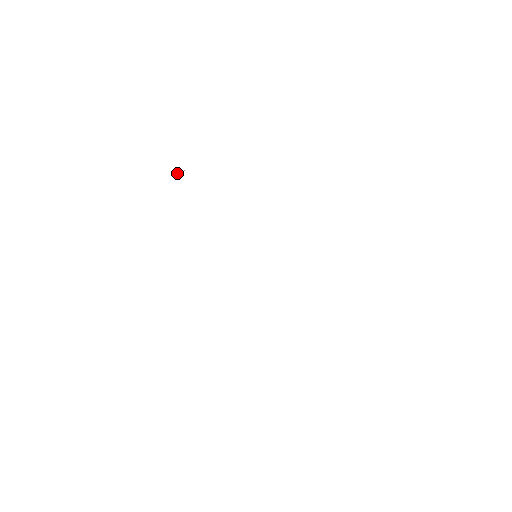
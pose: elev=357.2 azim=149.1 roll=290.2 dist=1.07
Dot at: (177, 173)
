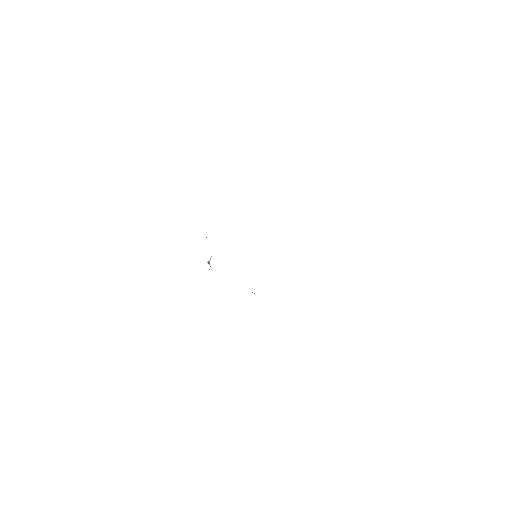
Dot at: (209, 261)
